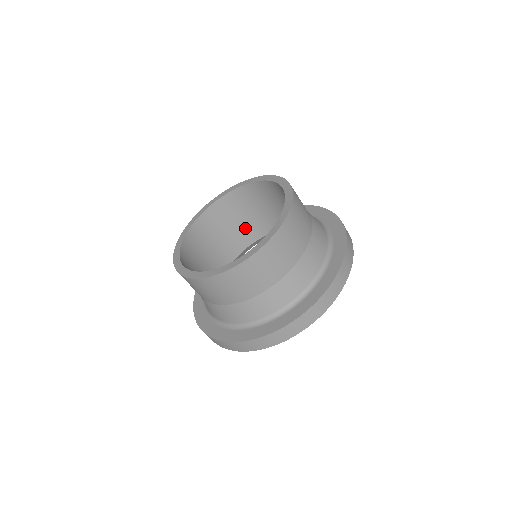
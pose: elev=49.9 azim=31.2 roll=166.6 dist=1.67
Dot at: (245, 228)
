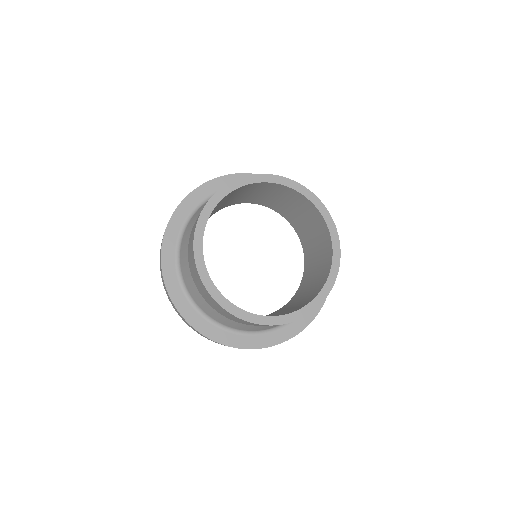
Dot at: (215, 210)
